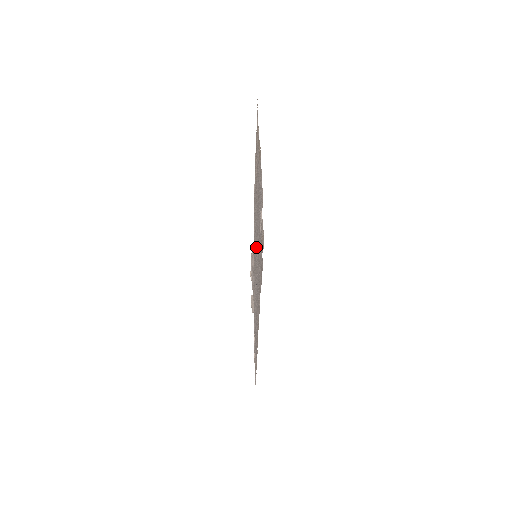
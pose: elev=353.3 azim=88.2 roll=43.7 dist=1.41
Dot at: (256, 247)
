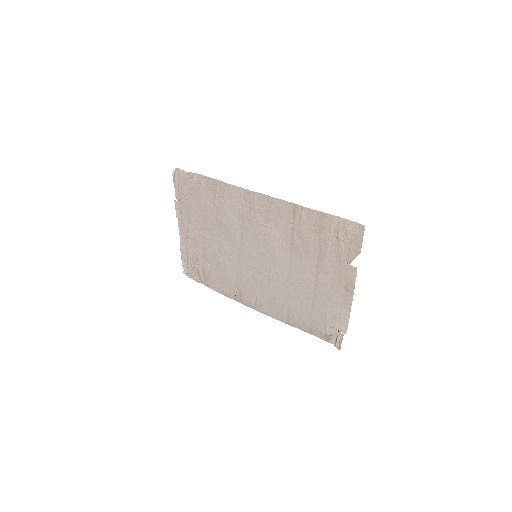
Dot at: (277, 276)
